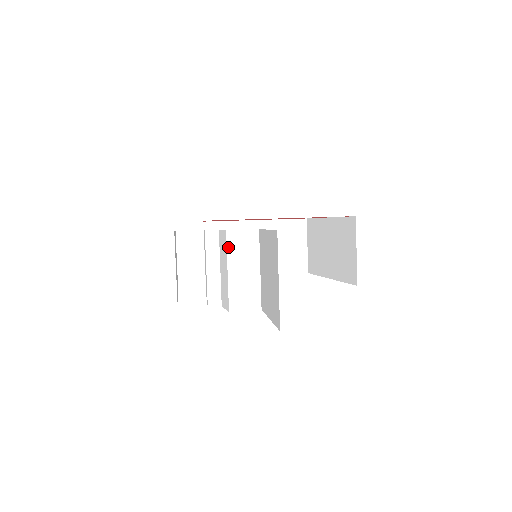
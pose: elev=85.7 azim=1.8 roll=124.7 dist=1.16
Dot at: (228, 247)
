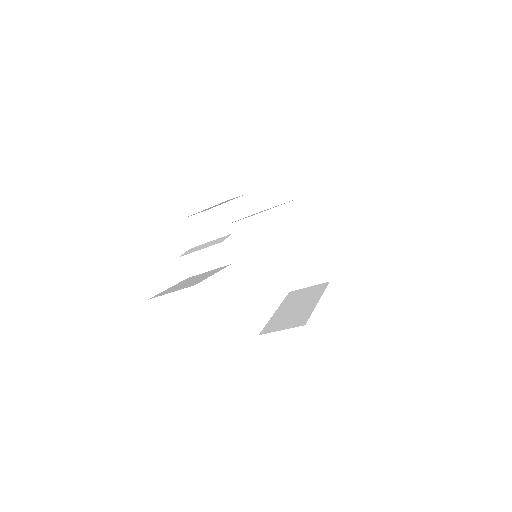
Dot at: (213, 246)
